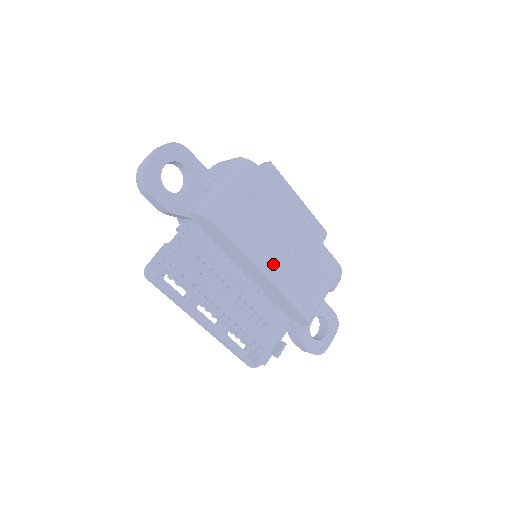
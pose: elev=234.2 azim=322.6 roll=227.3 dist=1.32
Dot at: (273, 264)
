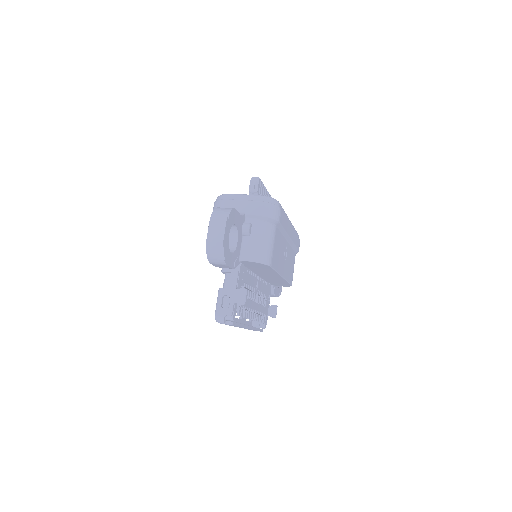
Dot at: (284, 265)
